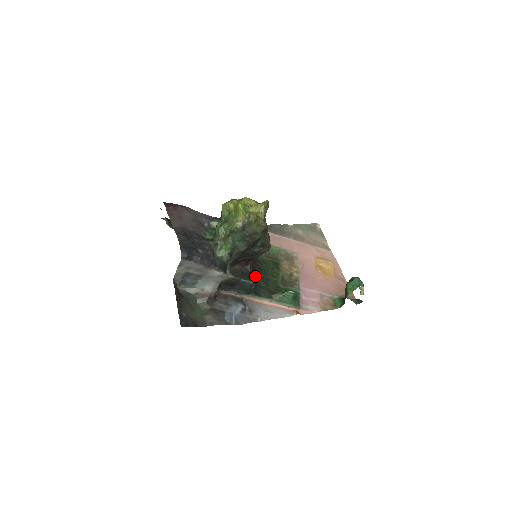
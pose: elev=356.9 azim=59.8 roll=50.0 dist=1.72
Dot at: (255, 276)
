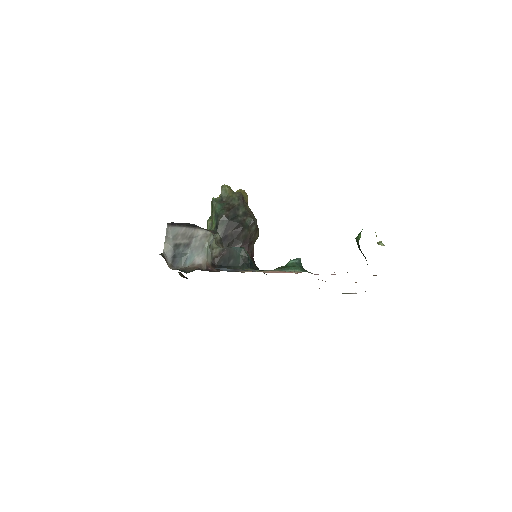
Dot at: occluded
